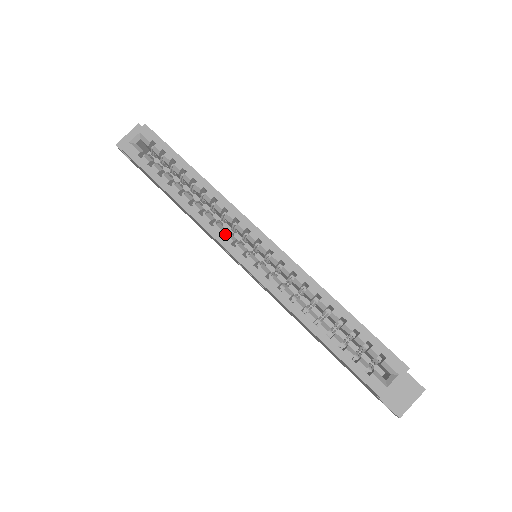
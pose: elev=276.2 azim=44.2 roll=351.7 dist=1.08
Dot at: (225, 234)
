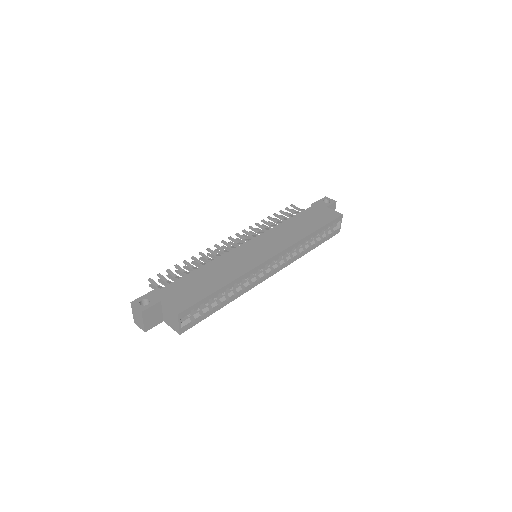
Dot at: (255, 277)
